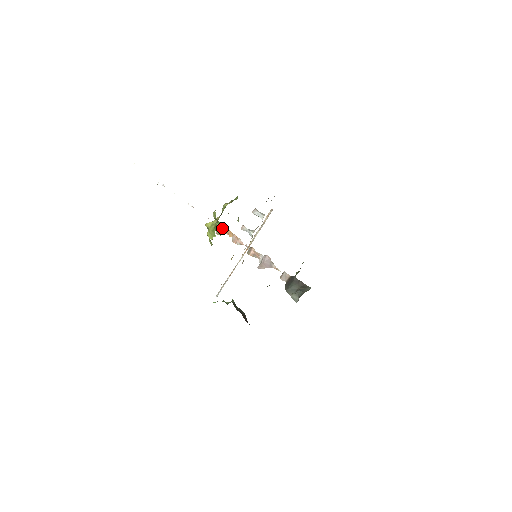
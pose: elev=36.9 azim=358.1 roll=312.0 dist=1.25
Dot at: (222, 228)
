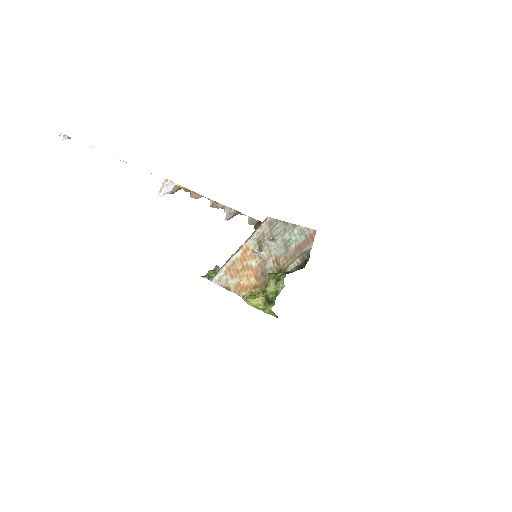
Dot at: (275, 314)
